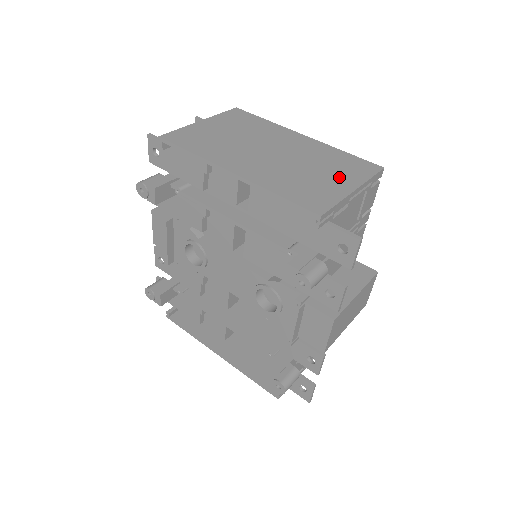
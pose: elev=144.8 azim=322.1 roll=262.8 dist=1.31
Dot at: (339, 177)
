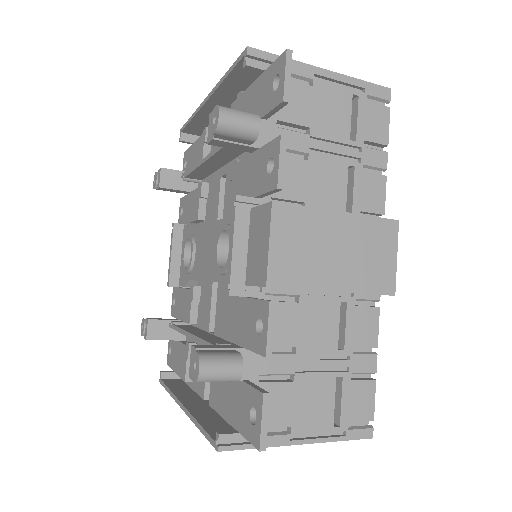
Dot at: occluded
